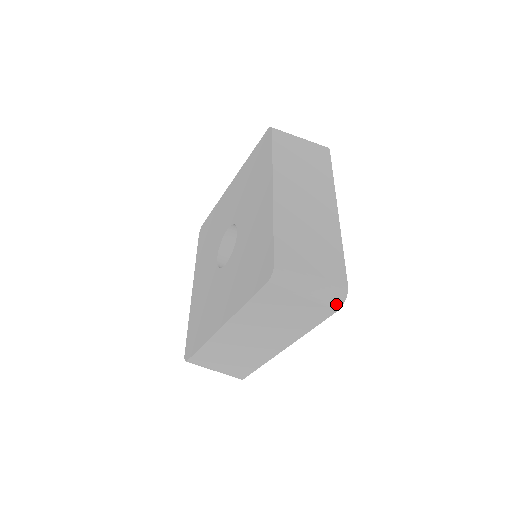
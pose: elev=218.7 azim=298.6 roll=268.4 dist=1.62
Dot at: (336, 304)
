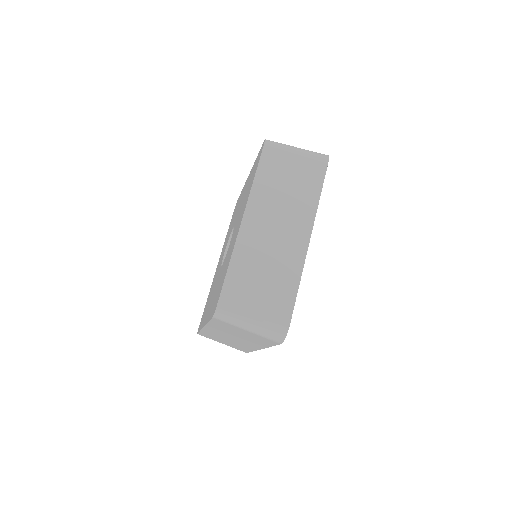
Dot at: (323, 158)
